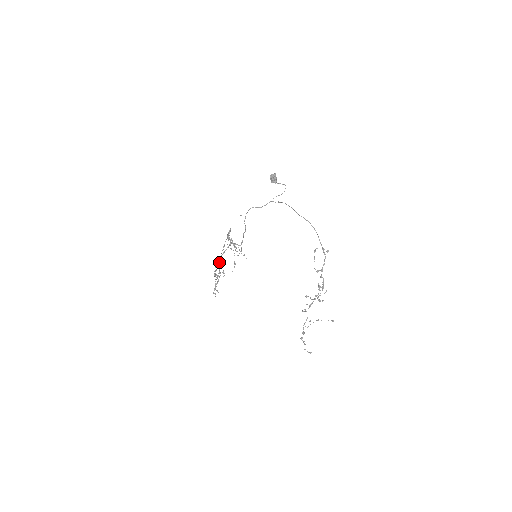
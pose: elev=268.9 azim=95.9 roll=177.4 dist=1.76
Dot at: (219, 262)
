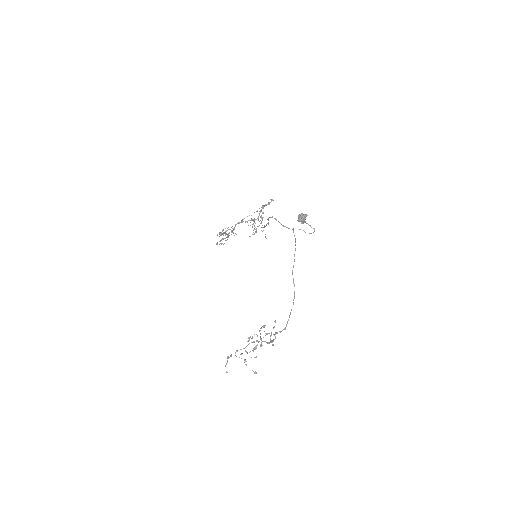
Dot at: occluded
